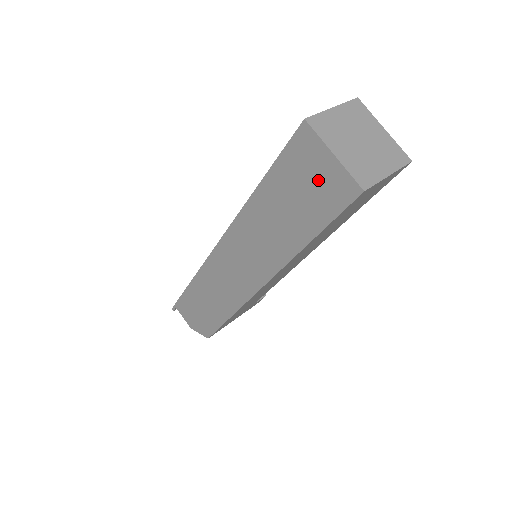
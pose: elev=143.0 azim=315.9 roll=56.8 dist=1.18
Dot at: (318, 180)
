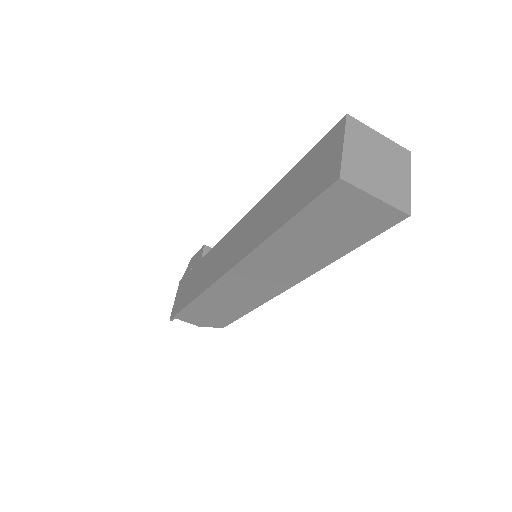
Dot at: (357, 216)
